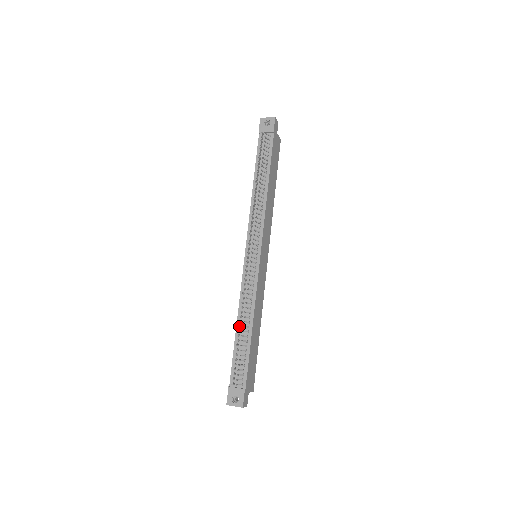
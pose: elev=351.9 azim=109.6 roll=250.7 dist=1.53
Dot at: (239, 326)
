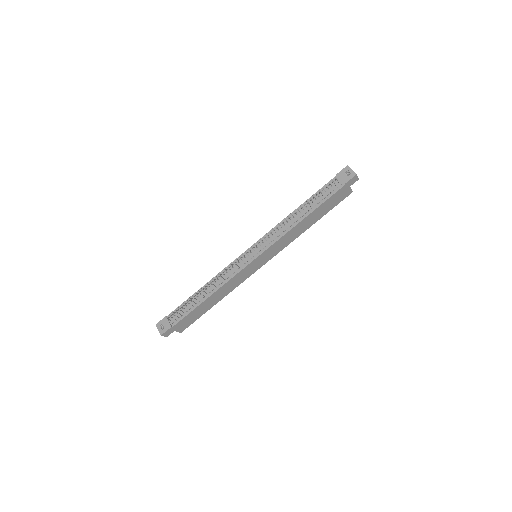
Dot at: (201, 289)
